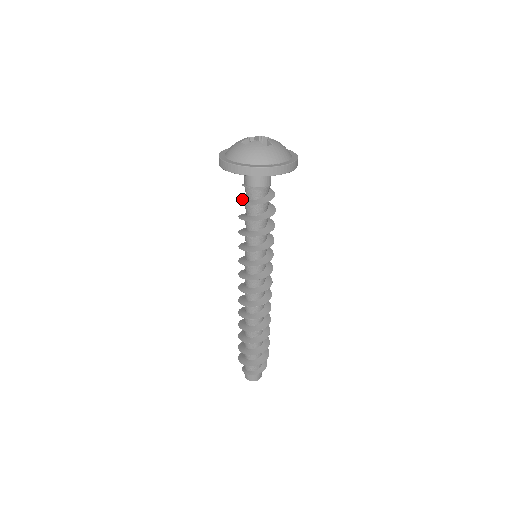
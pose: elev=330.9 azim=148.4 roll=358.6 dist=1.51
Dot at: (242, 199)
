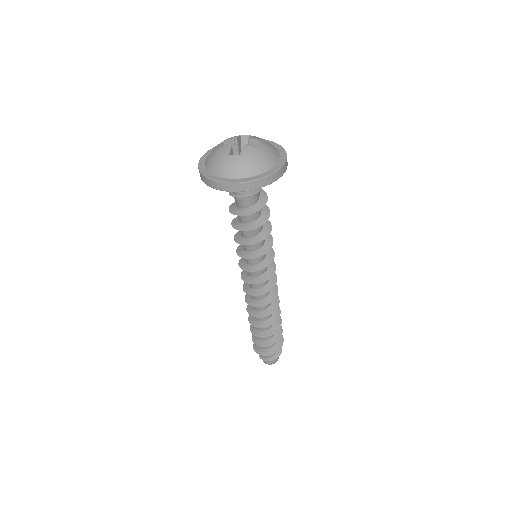
Dot at: (233, 210)
